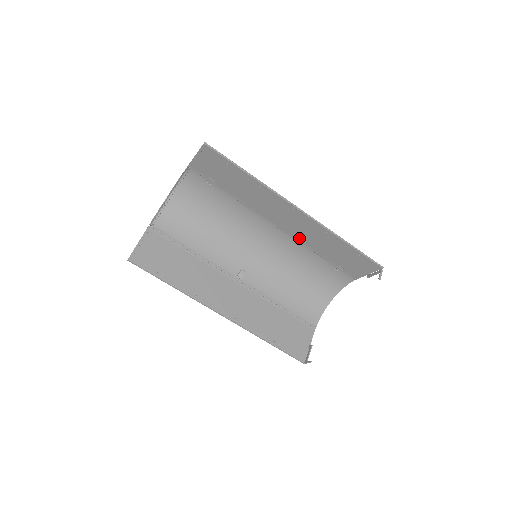
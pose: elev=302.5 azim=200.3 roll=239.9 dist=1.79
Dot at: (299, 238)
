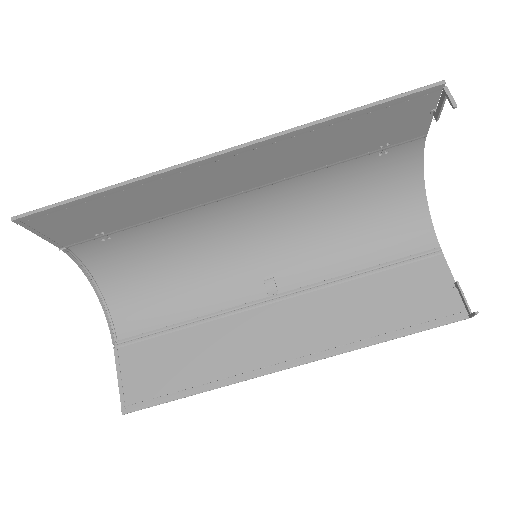
Dot at: (281, 176)
